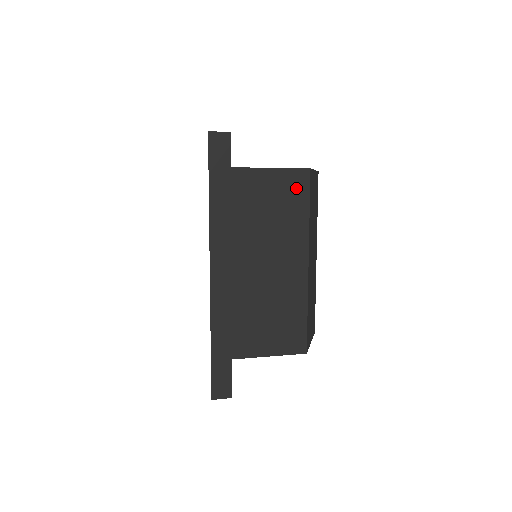
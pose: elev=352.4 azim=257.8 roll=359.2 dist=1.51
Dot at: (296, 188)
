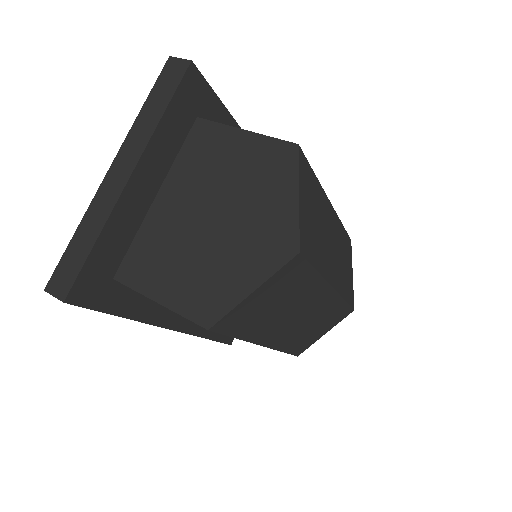
Dot at: occluded
